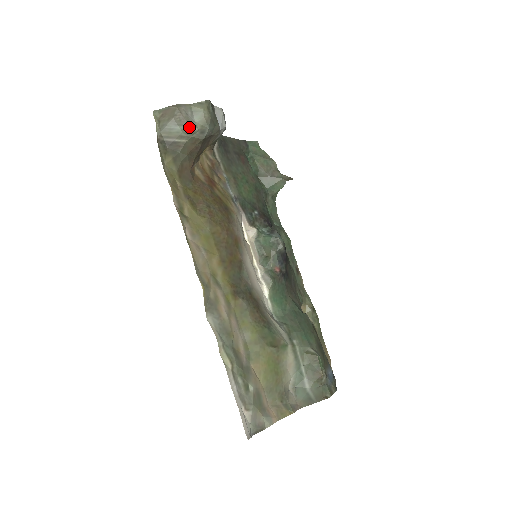
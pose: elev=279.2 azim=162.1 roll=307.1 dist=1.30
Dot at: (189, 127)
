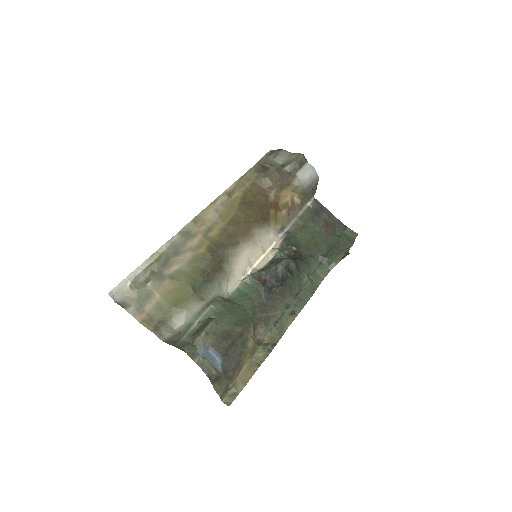
Dot at: (278, 160)
